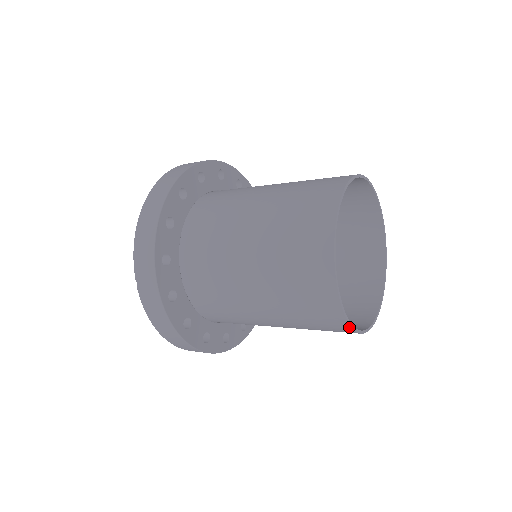
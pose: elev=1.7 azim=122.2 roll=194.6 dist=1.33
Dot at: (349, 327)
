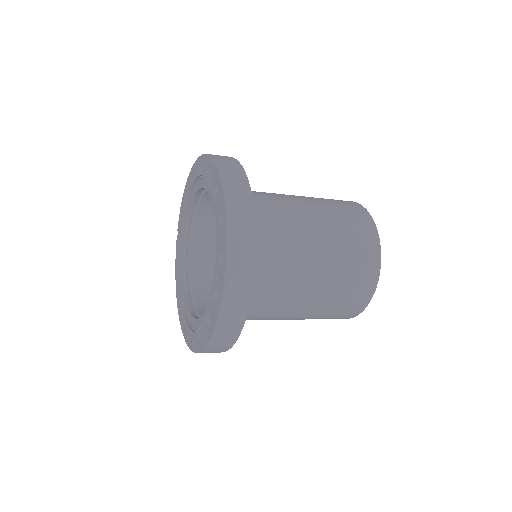
Dot at: (357, 314)
